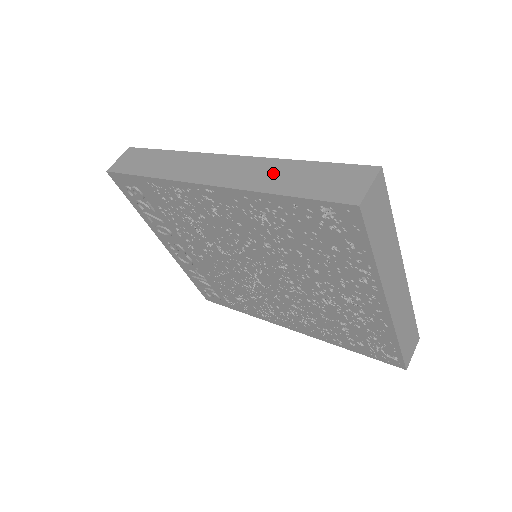
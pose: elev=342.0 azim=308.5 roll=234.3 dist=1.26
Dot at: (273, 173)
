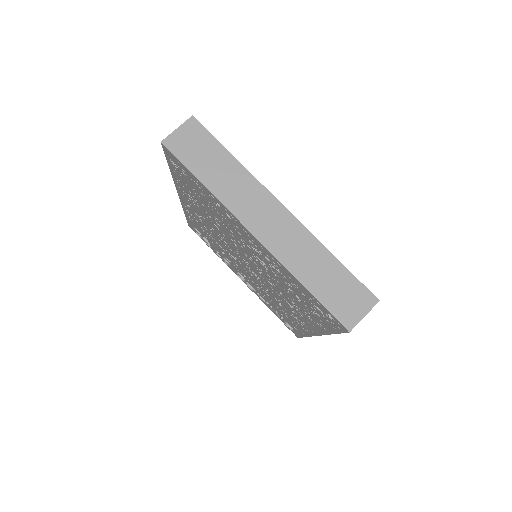
Dot at: occluded
